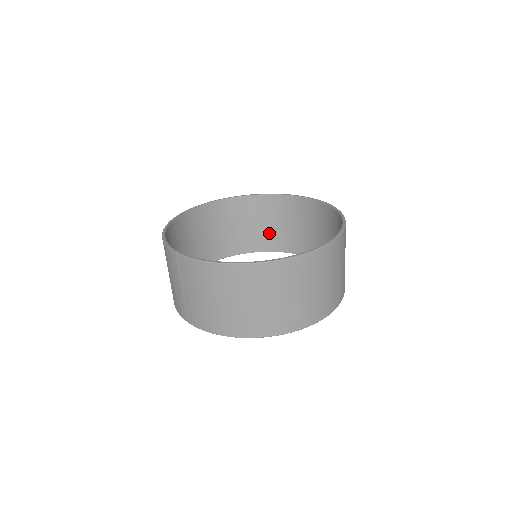
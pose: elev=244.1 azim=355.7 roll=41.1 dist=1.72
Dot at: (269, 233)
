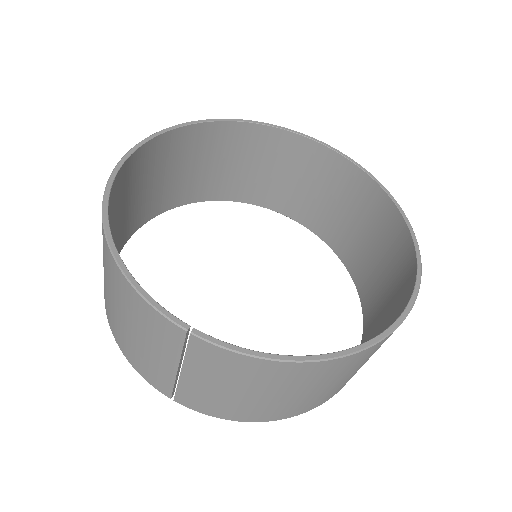
Dot at: (227, 177)
